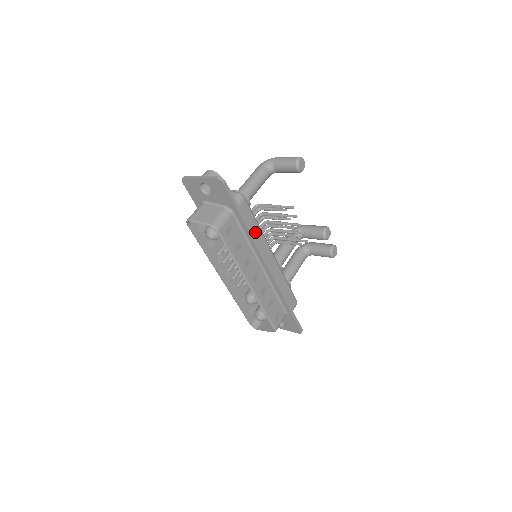
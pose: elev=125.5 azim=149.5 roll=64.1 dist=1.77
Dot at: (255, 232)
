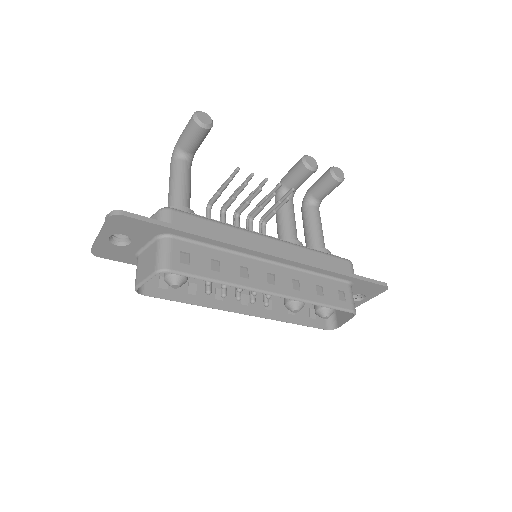
Dot at: (221, 233)
